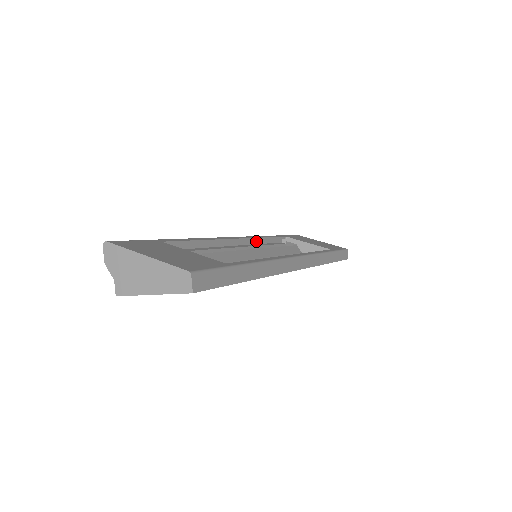
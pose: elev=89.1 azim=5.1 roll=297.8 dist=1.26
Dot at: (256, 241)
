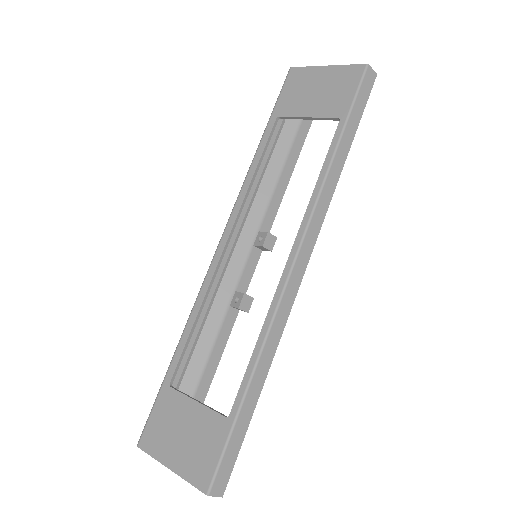
Dot at: occluded
